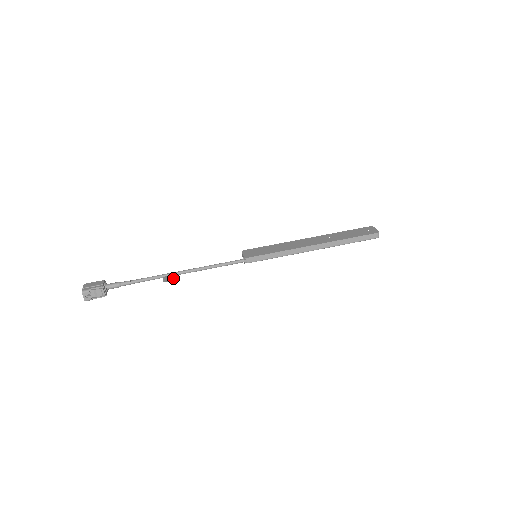
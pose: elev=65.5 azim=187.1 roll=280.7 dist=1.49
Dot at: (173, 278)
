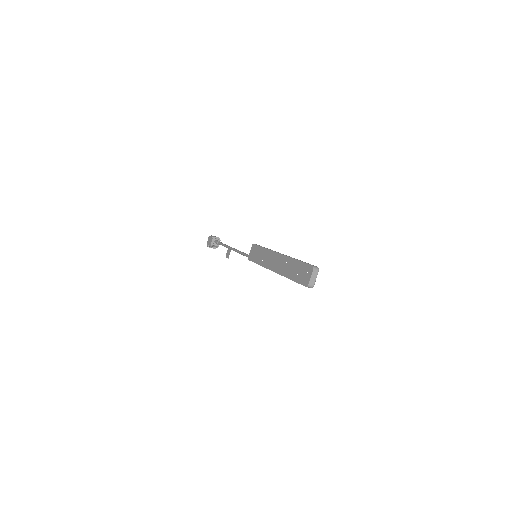
Dot at: (228, 255)
